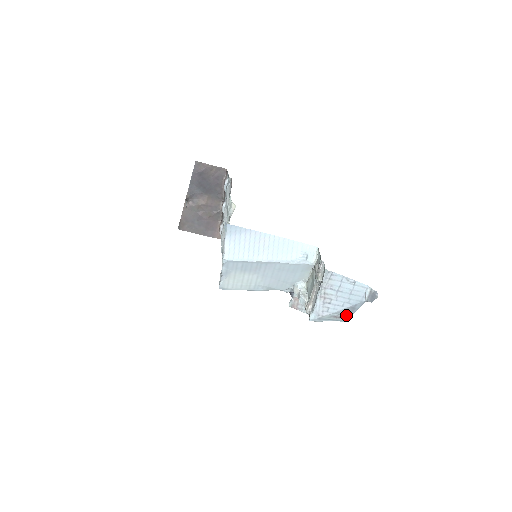
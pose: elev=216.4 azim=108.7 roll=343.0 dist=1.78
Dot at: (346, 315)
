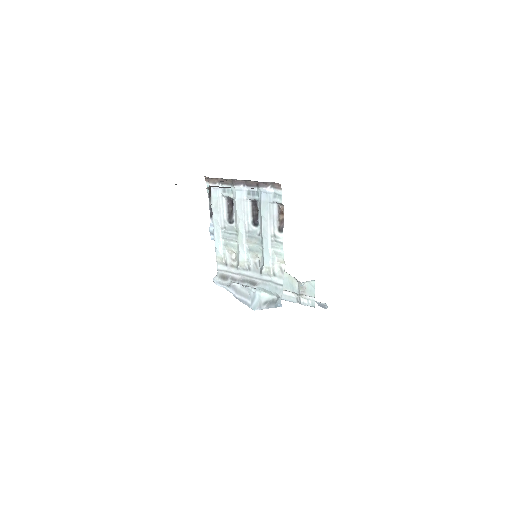
Dot at: occluded
